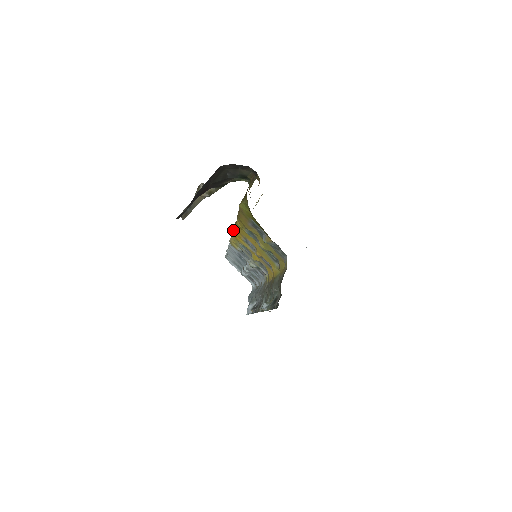
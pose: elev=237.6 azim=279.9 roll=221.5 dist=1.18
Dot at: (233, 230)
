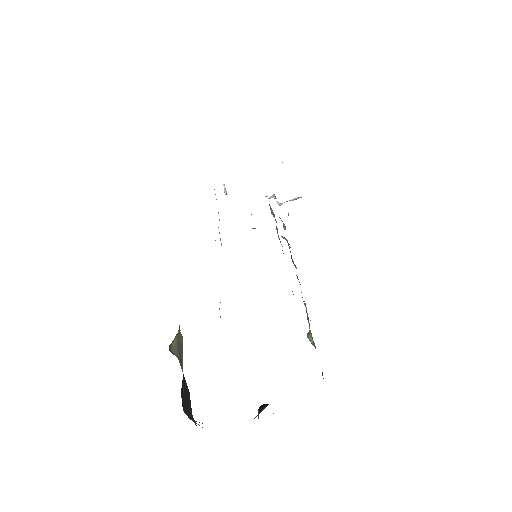
Dot at: occluded
